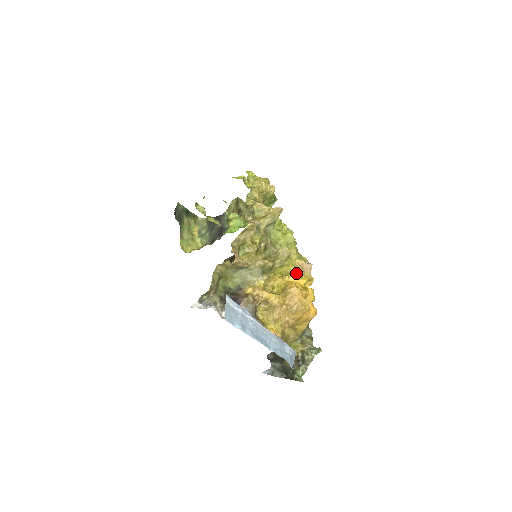
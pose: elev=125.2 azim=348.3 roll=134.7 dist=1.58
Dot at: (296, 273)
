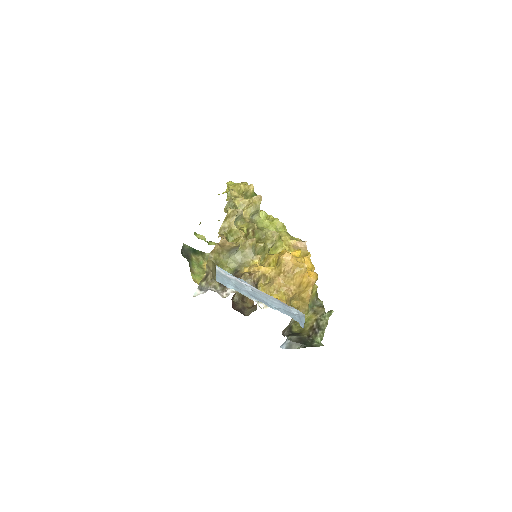
Dot at: occluded
